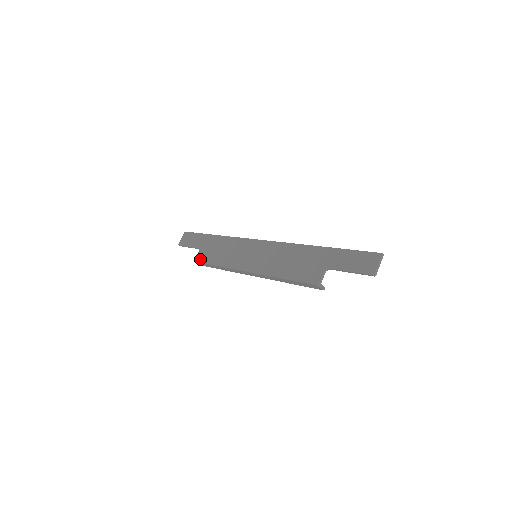
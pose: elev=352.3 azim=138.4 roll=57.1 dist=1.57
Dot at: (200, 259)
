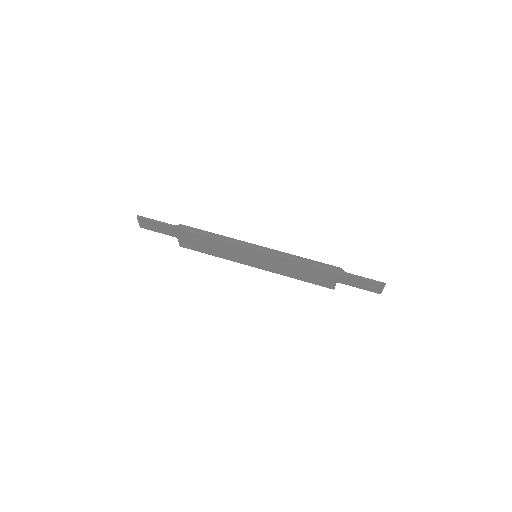
Dot at: (187, 248)
